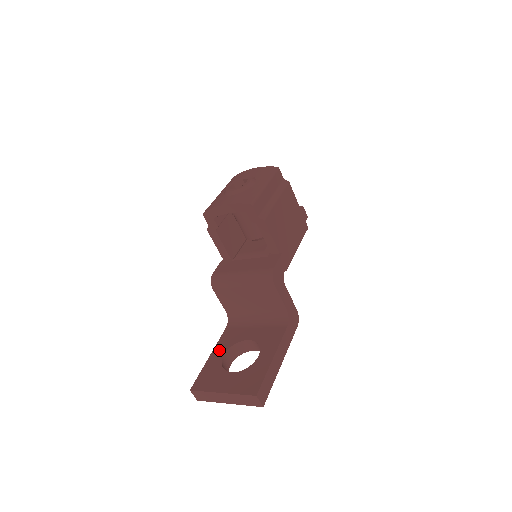
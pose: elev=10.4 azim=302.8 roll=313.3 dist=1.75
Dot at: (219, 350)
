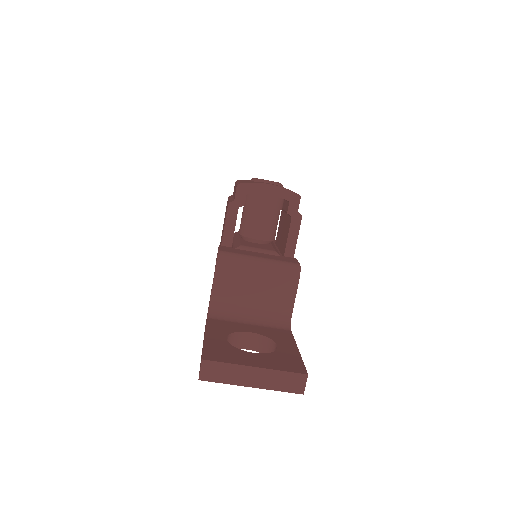
Dot at: (216, 333)
